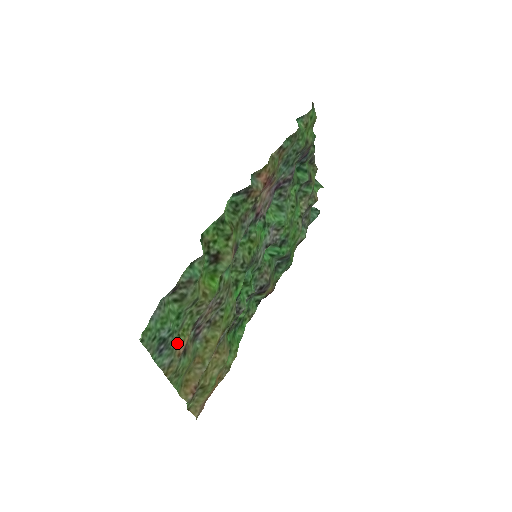
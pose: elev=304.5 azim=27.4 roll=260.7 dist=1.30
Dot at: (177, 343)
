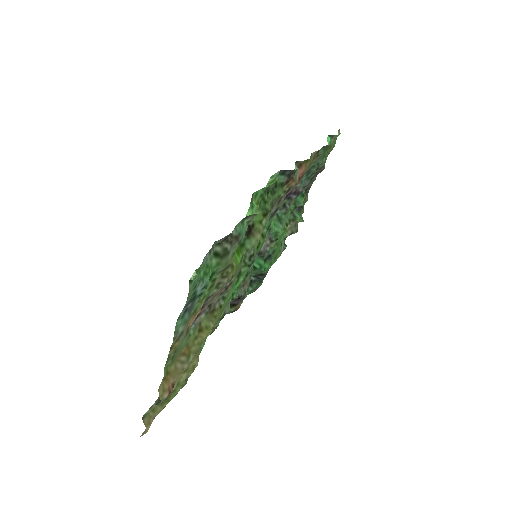
Dot at: (194, 311)
